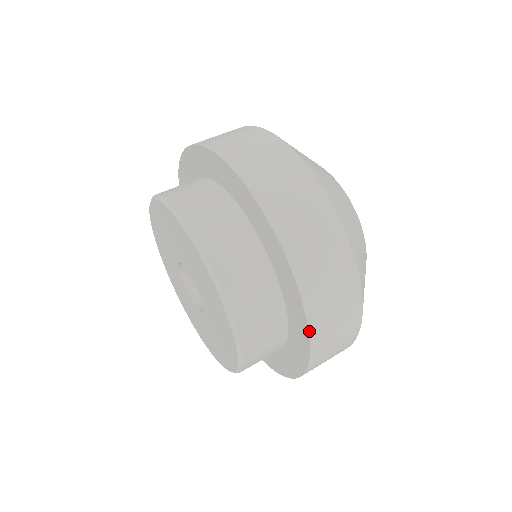
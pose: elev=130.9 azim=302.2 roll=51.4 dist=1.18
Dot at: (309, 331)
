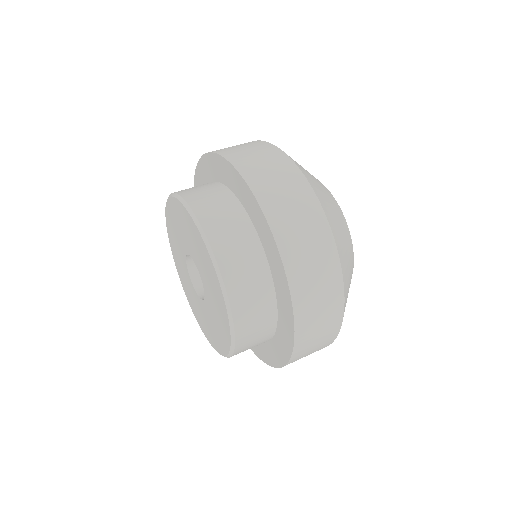
Dot at: (286, 274)
